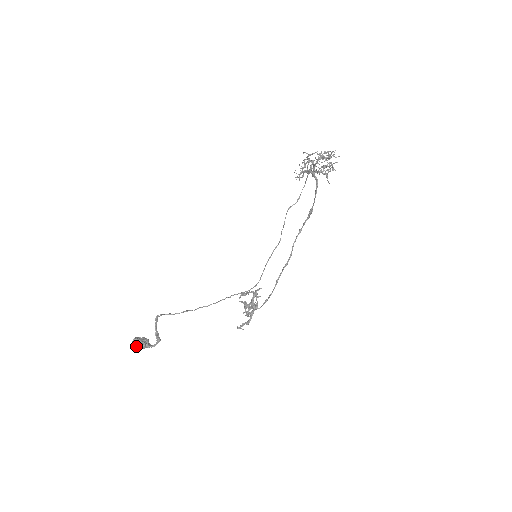
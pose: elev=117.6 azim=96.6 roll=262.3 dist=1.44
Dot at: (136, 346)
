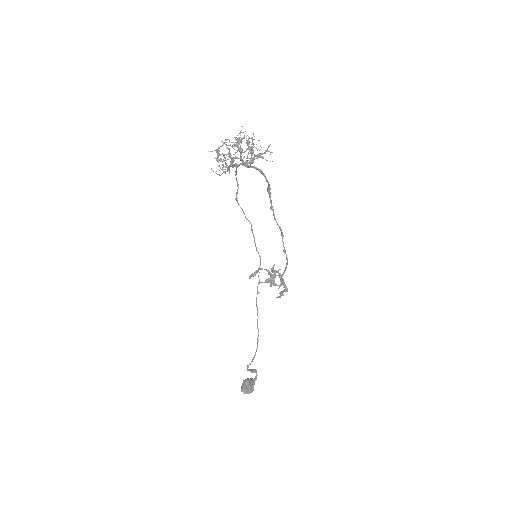
Dot at: occluded
